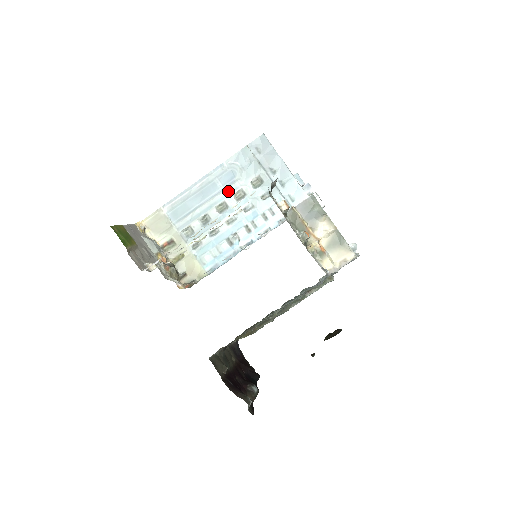
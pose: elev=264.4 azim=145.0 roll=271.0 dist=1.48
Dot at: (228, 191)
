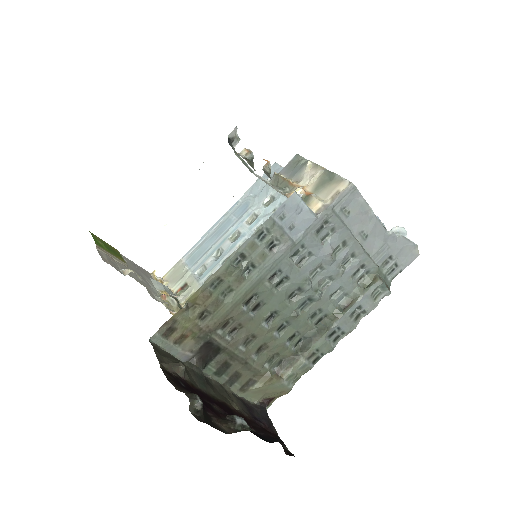
Dot at: (241, 220)
